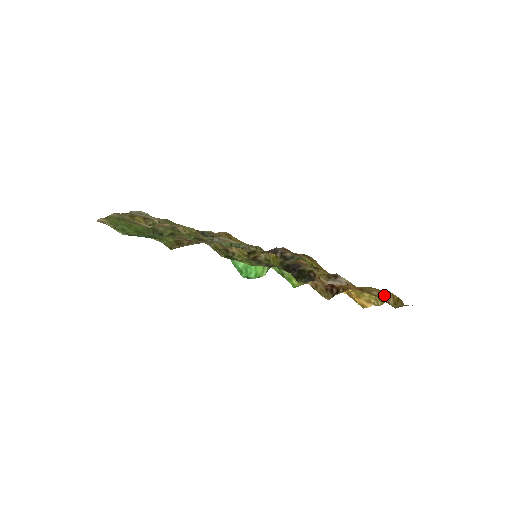
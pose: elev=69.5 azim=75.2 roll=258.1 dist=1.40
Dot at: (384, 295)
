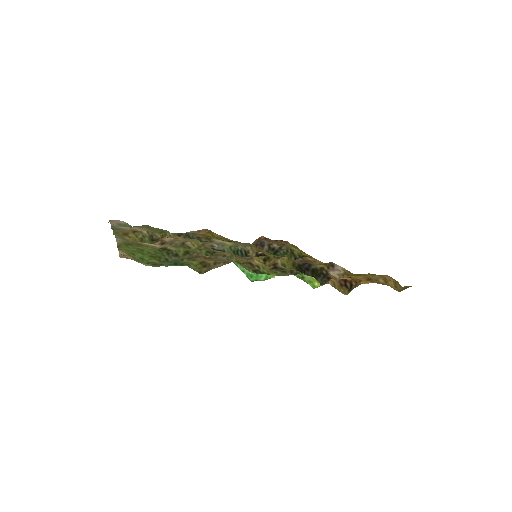
Dot at: (388, 281)
